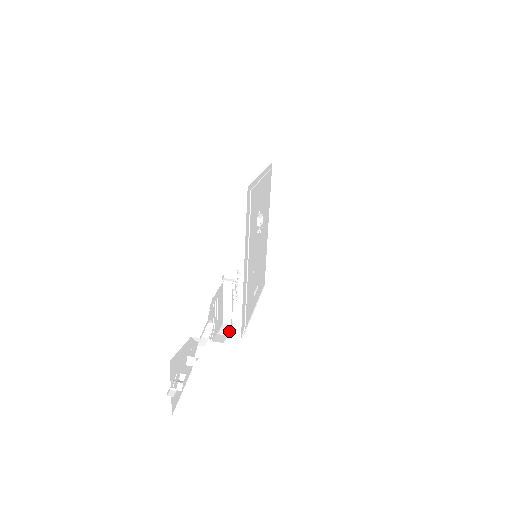
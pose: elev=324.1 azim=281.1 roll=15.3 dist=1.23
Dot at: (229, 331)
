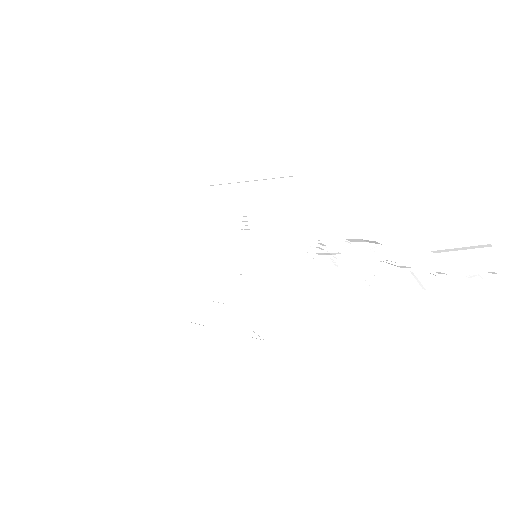
Dot at: occluded
